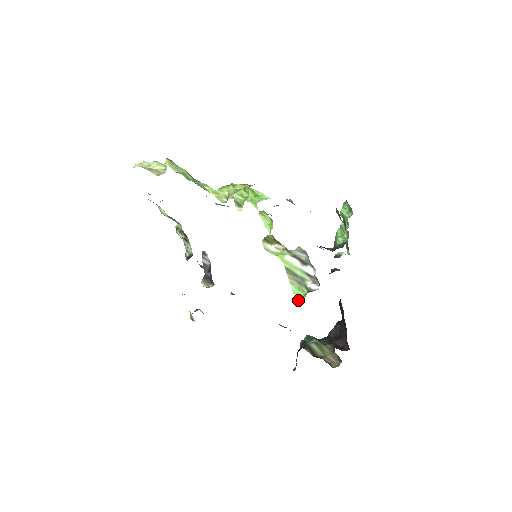
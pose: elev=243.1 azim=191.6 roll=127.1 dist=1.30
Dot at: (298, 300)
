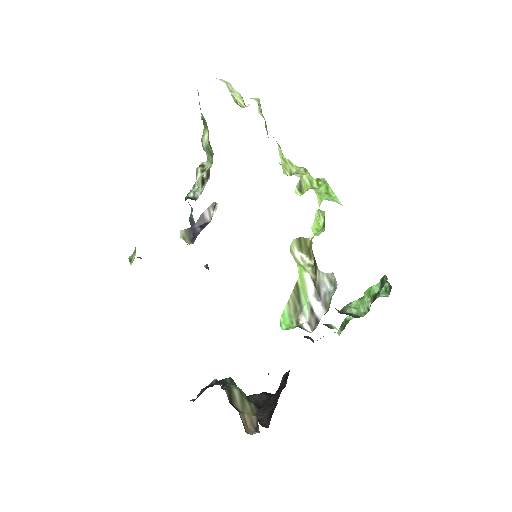
Dot at: (281, 326)
